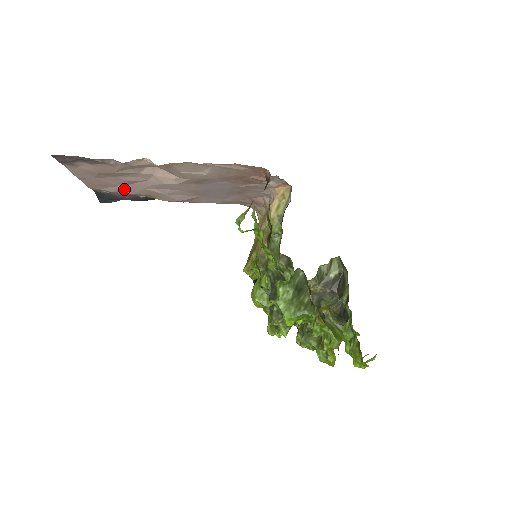
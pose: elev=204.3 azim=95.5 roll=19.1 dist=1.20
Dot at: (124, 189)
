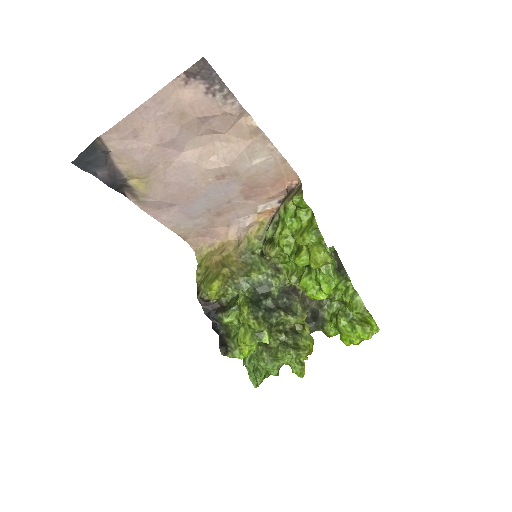
Dot at: (145, 151)
